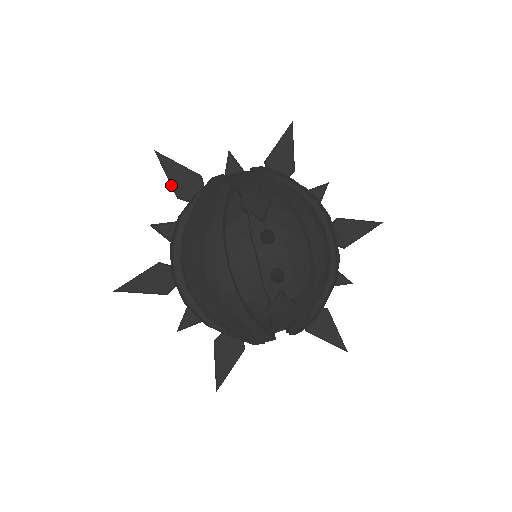
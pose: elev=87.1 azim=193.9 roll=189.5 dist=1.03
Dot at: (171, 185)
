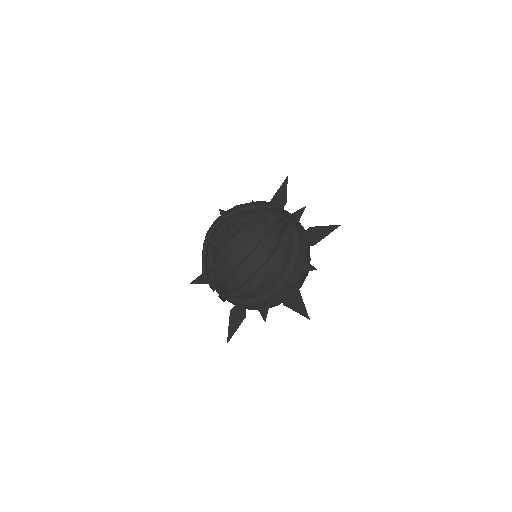
Dot at: (275, 195)
